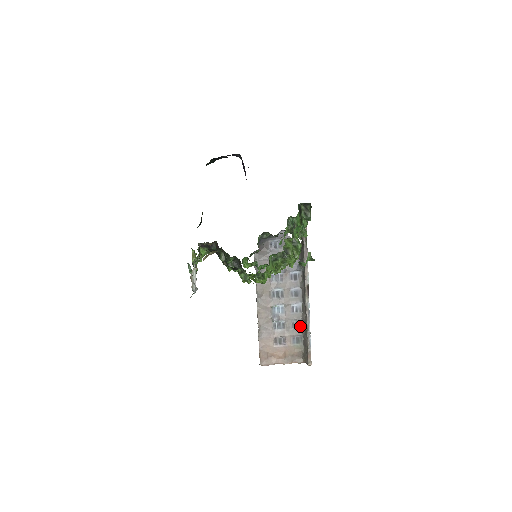
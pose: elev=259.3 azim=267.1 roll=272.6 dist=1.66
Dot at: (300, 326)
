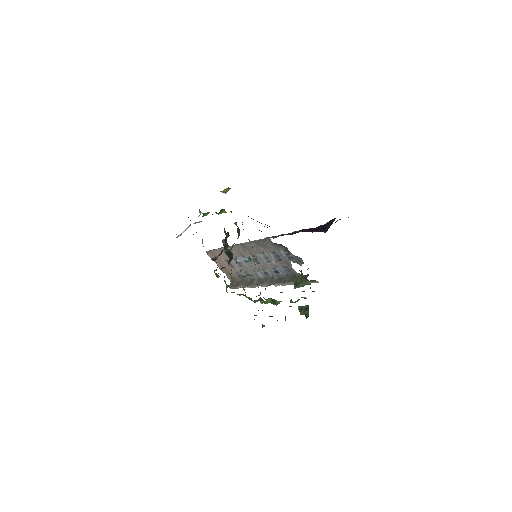
Dot at: (249, 277)
